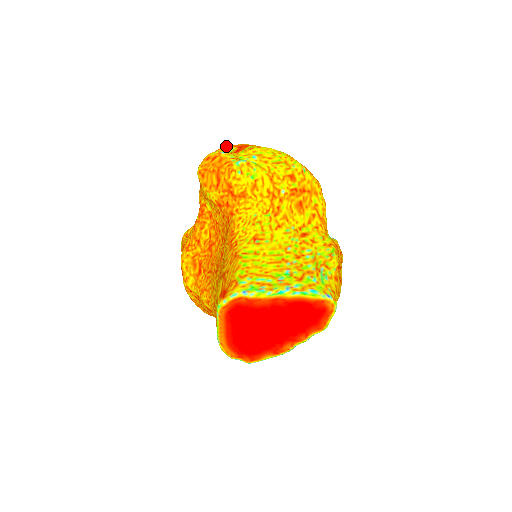
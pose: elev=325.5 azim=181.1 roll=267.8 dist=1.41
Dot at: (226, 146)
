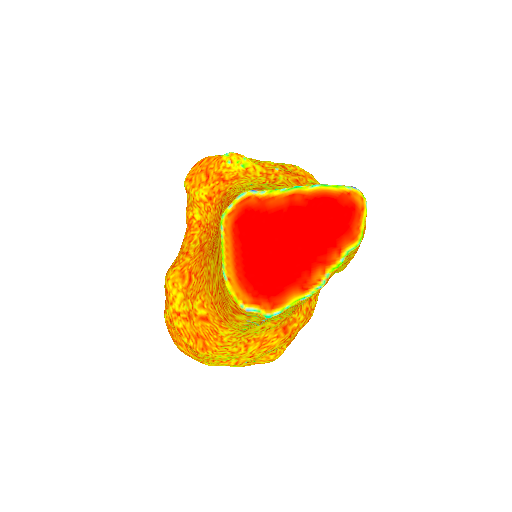
Dot at: occluded
